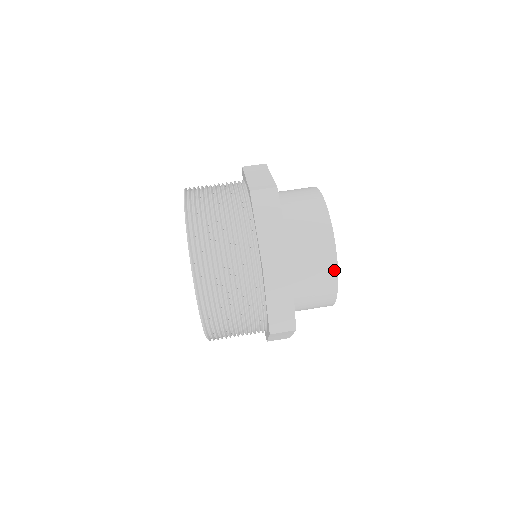
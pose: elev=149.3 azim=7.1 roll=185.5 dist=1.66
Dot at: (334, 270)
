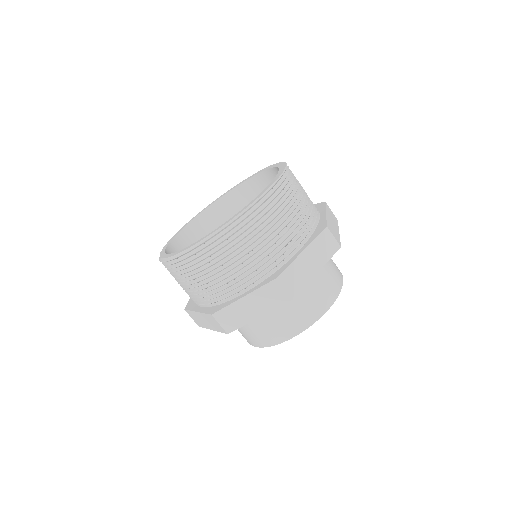
Dot at: (295, 333)
